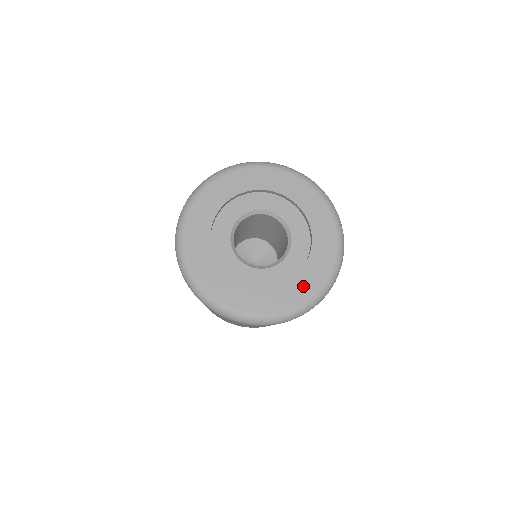
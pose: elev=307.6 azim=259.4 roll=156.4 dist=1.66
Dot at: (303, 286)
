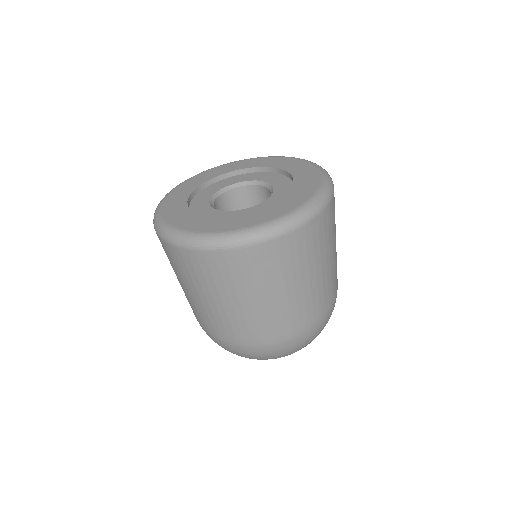
Dot at: (230, 223)
